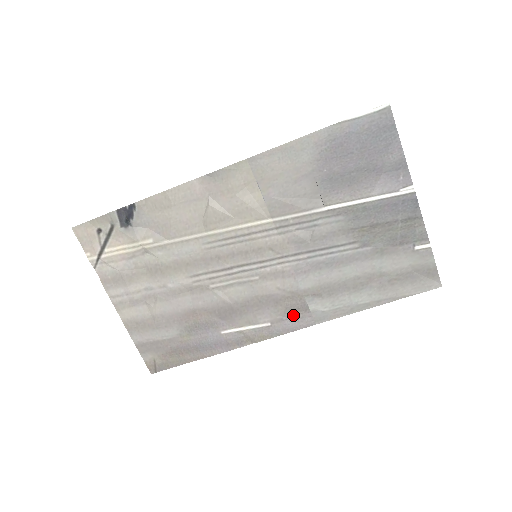
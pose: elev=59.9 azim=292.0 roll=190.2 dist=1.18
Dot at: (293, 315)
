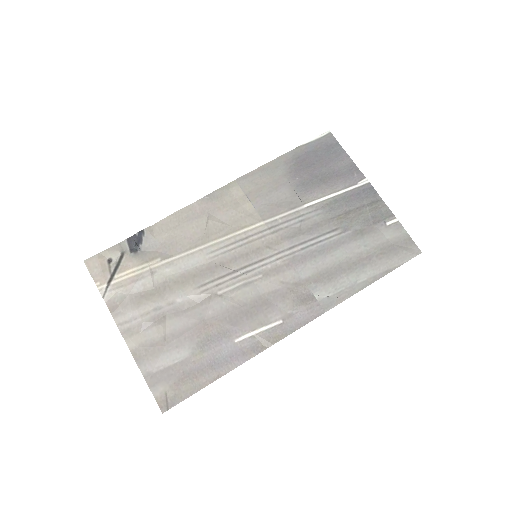
Dot at: (302, 307)
